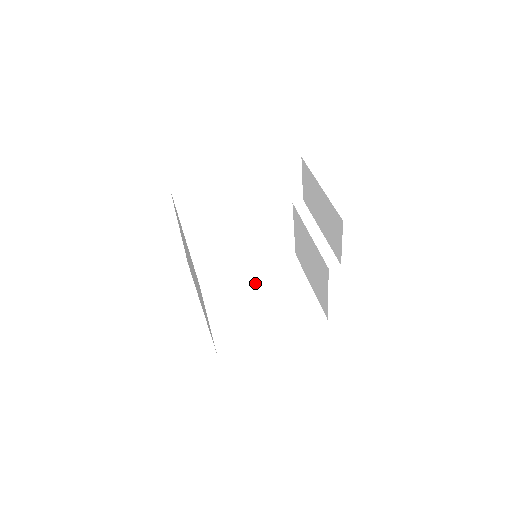
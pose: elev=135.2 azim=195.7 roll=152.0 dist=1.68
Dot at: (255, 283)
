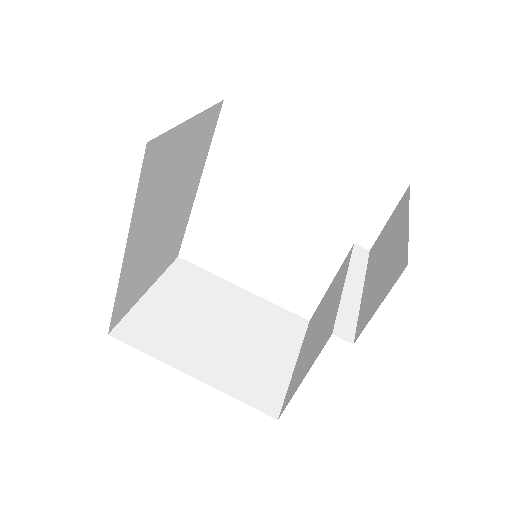
Dot at: (235, 308)
